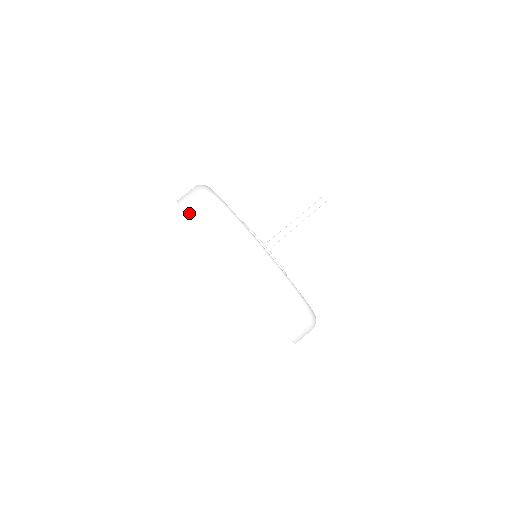
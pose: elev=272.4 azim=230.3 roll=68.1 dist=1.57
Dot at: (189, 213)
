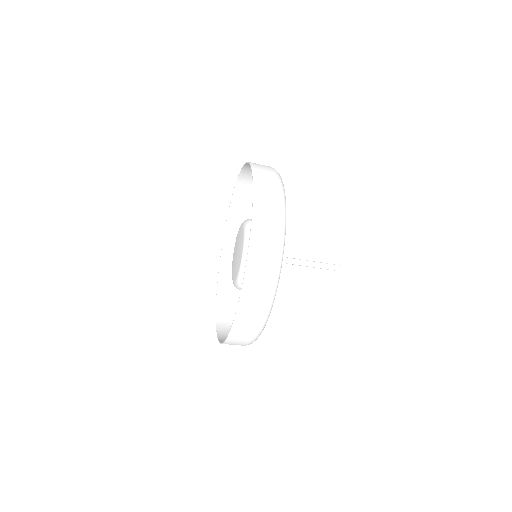
Dot at: (252, 248)
